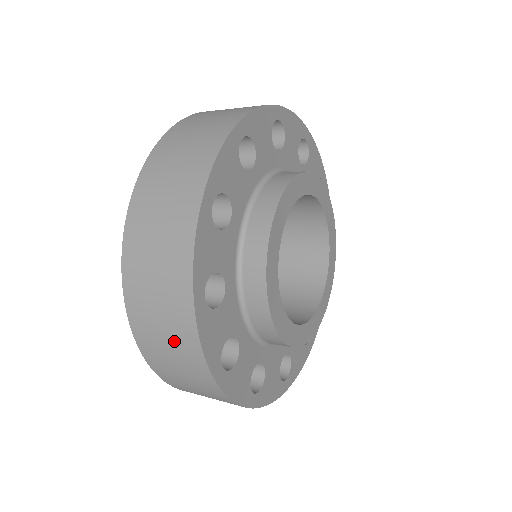
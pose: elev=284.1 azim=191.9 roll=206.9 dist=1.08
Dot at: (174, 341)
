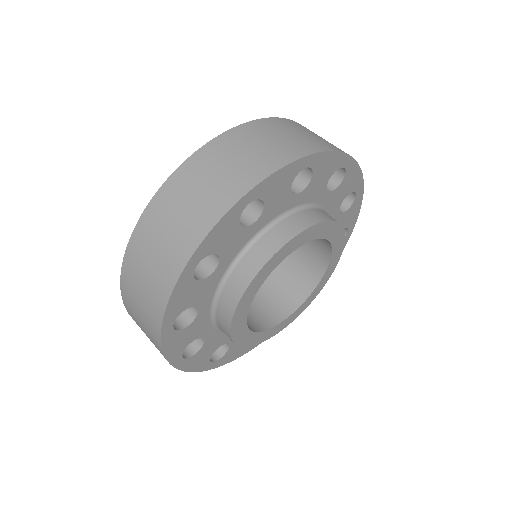
Dot at: (151, 282)
